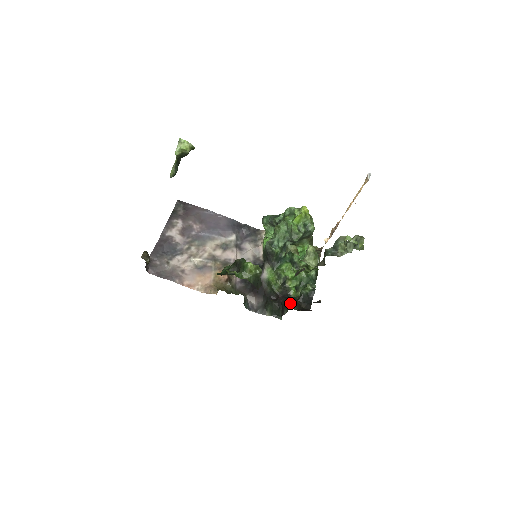
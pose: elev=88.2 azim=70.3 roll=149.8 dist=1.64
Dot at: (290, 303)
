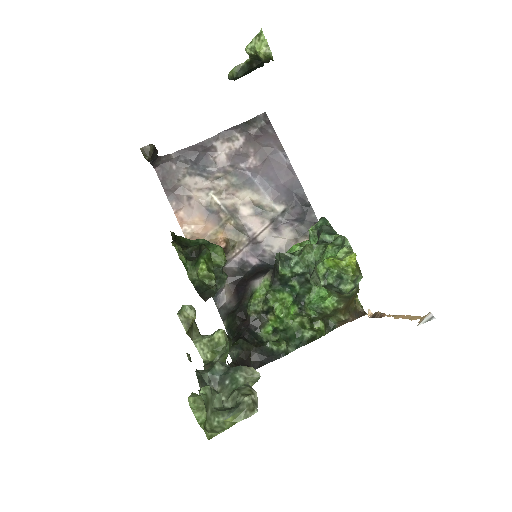
Dot at: (240, 341)
